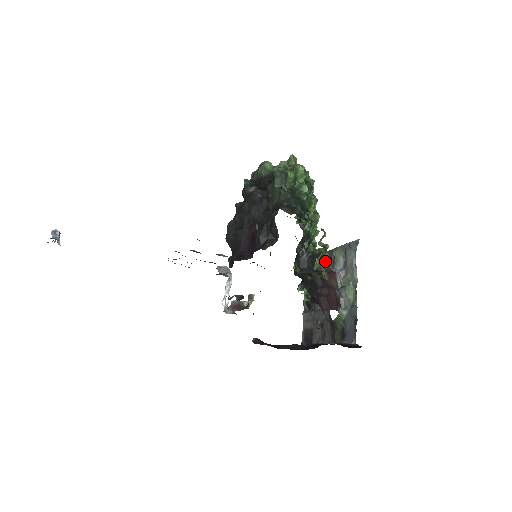
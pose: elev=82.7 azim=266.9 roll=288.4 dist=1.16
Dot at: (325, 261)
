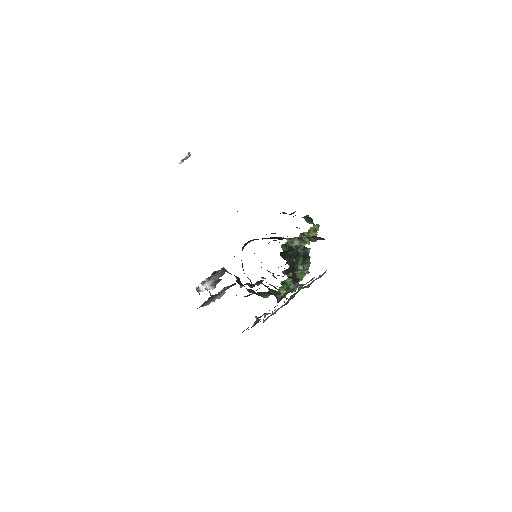
Dot at: (296, 278)
